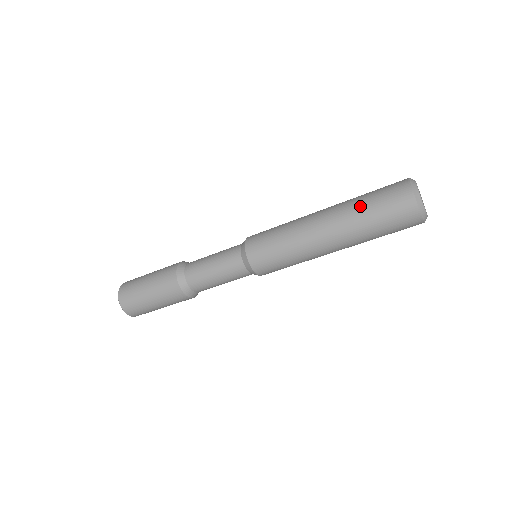
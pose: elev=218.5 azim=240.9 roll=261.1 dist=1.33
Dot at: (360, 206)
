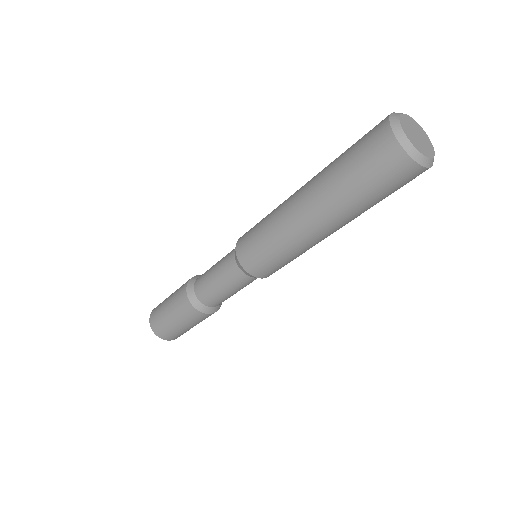
Dot at: (335, 166)
